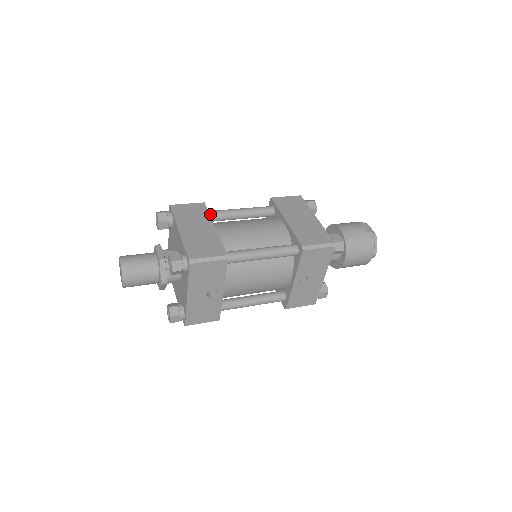
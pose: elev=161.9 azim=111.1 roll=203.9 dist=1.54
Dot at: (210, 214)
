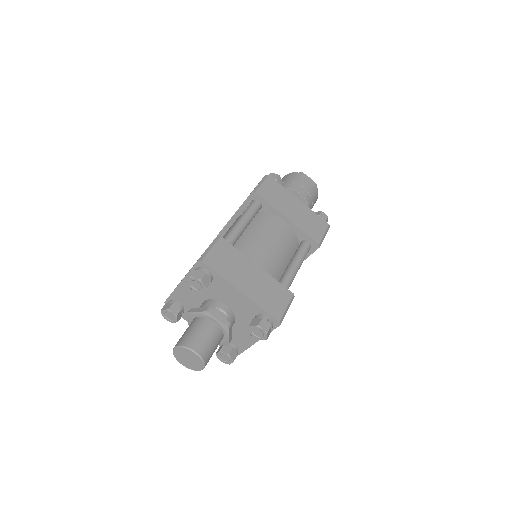
Dot at: occluded
